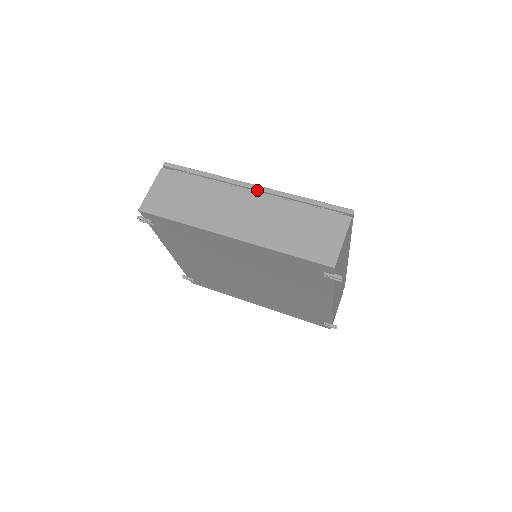
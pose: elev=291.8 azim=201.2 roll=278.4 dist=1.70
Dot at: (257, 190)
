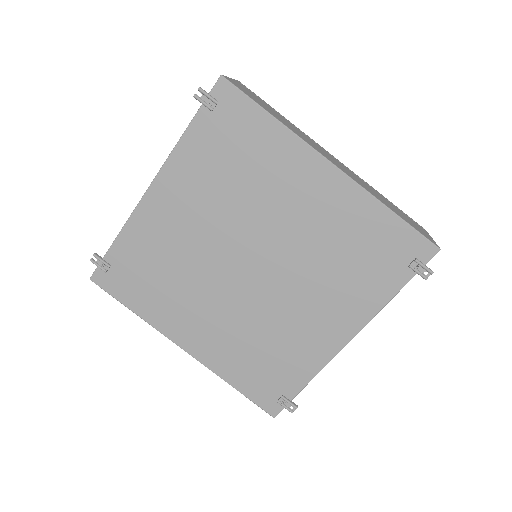
Dot at: occluded
